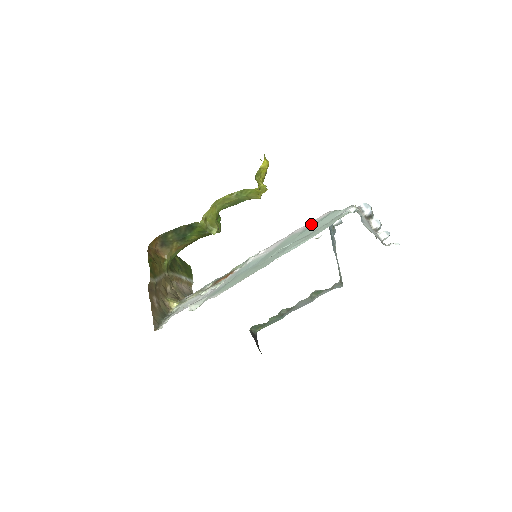
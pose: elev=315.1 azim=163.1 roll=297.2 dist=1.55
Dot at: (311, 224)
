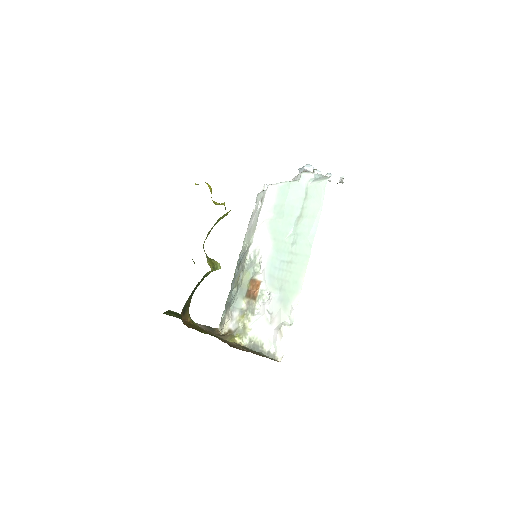
Dot at: (272, 204)
